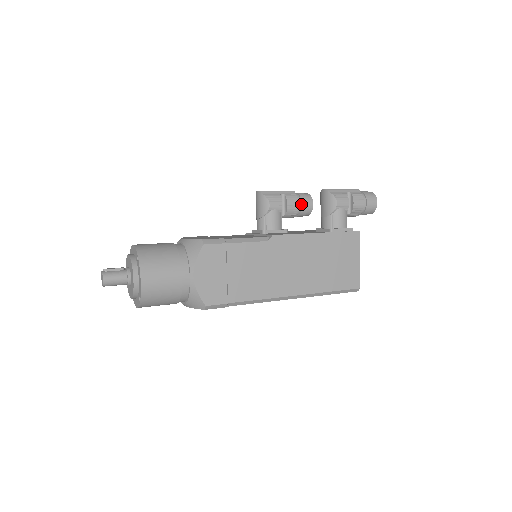
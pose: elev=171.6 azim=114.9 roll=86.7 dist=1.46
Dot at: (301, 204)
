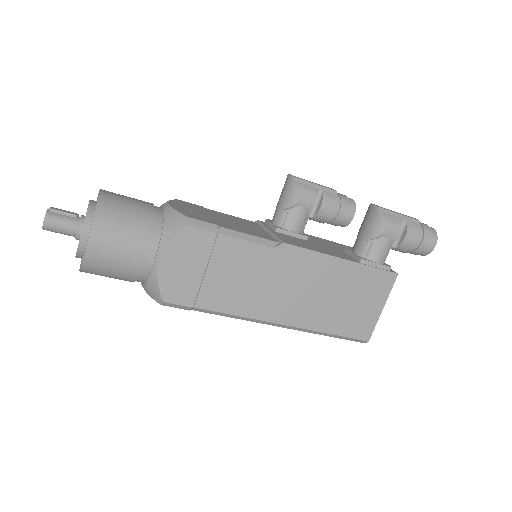
Dot at: (339, 211)
